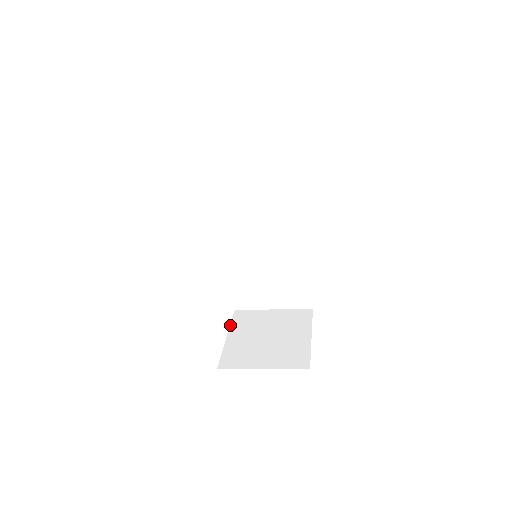
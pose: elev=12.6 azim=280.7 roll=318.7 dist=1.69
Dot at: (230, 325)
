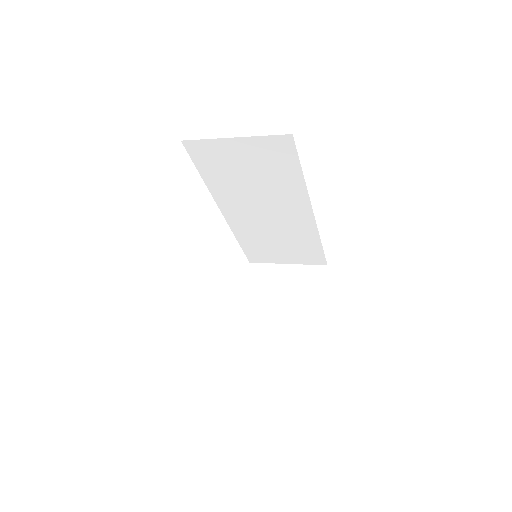
Dot at: (244, 284)
